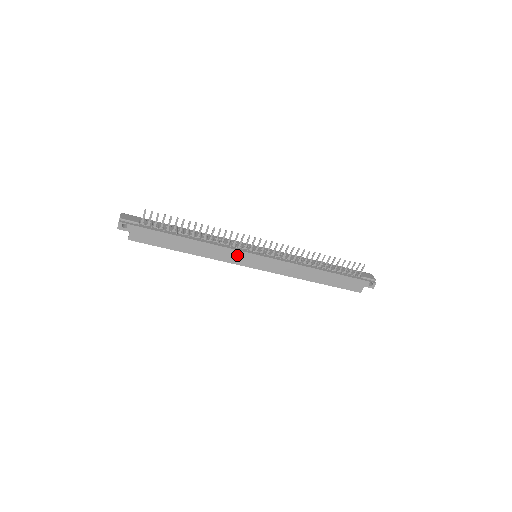
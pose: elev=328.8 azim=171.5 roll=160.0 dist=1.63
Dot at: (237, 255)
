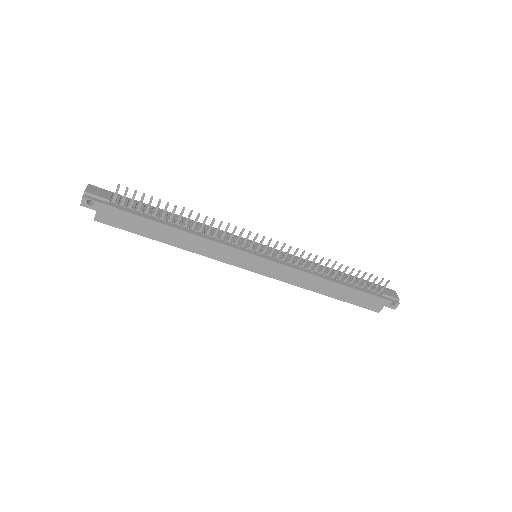
Dot at: (232, 253)
